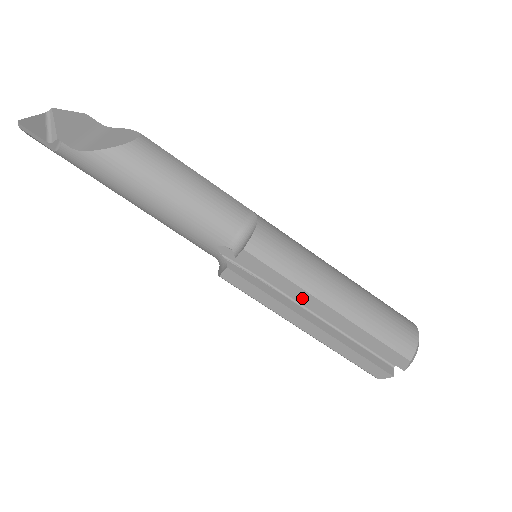
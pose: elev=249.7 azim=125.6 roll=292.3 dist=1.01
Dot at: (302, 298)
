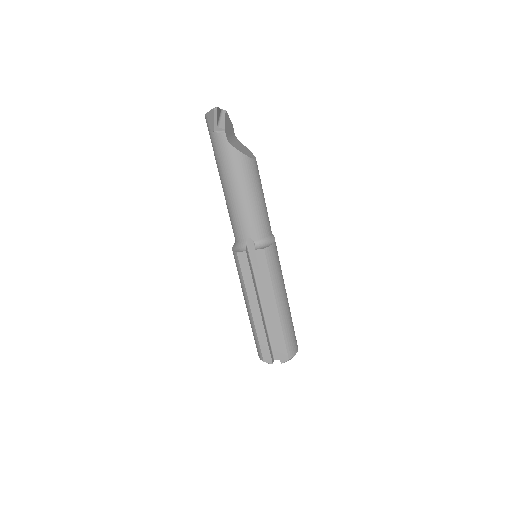
Dot at: (268, 292)
